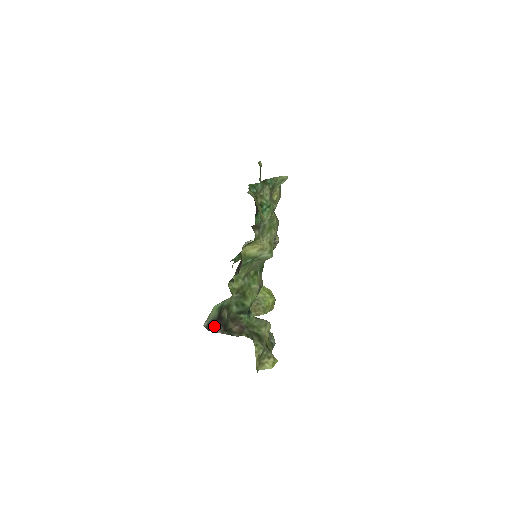
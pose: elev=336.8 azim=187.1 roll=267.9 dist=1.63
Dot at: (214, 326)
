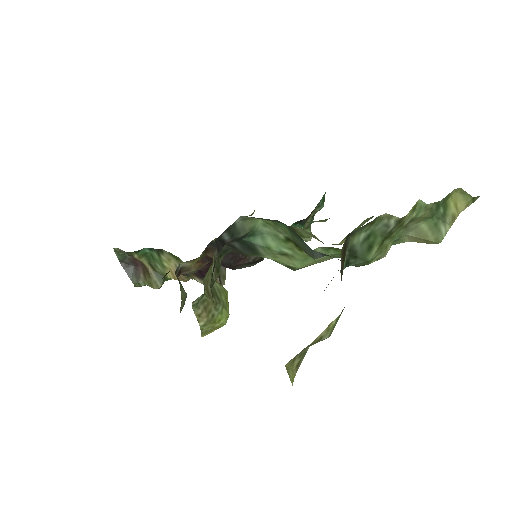
Dot at: (220, 242)
